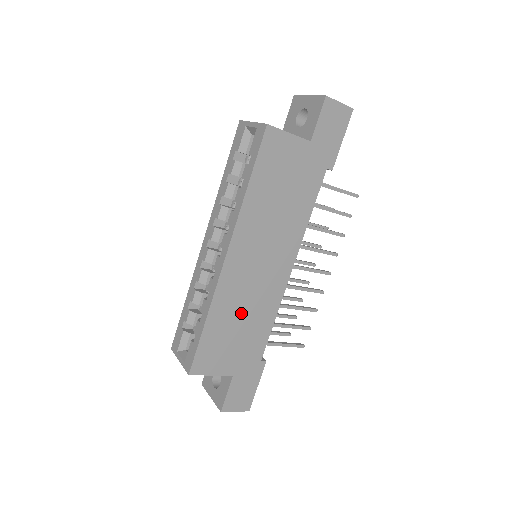
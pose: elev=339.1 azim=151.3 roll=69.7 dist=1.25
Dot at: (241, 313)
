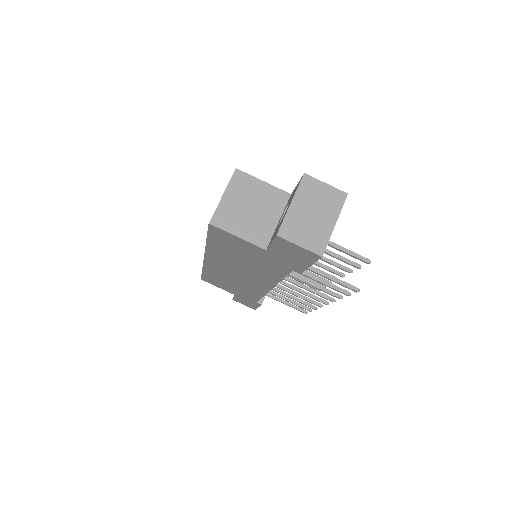
Dot at: (230, 281)
